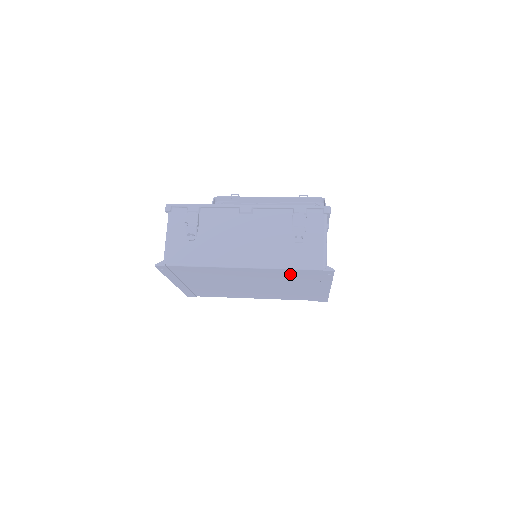
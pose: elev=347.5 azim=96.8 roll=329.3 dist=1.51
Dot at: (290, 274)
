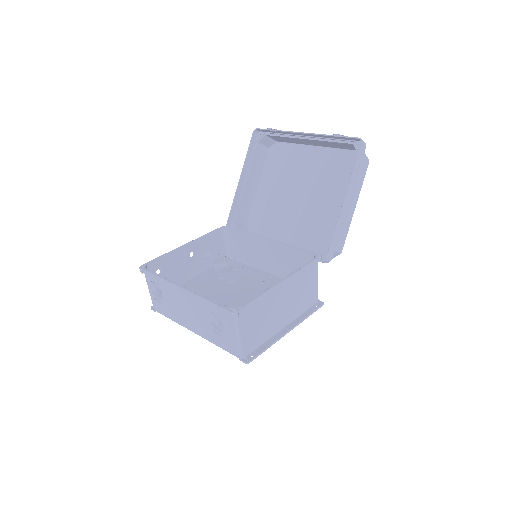
Dot at: occluded
